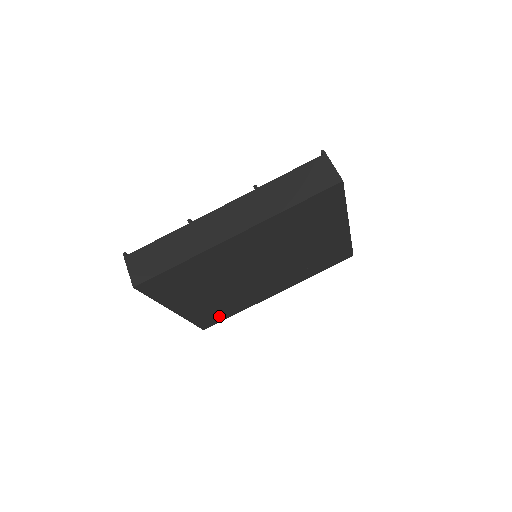
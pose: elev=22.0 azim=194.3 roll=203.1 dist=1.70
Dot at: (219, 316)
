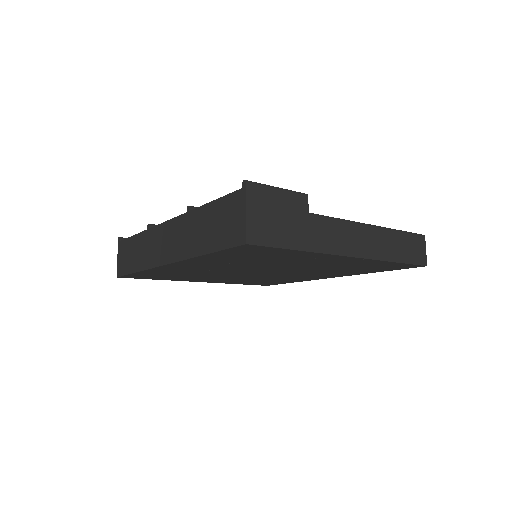
Dot at: occluded
